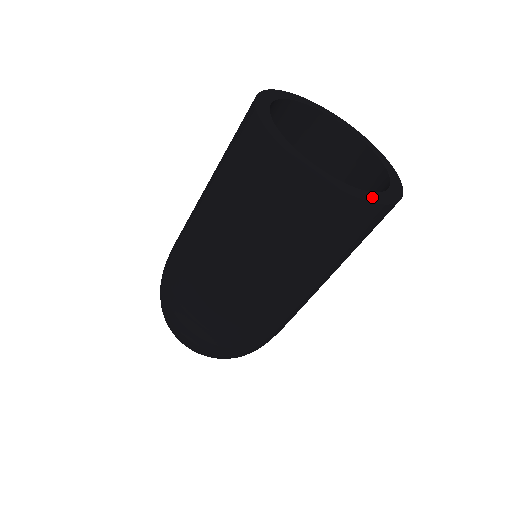
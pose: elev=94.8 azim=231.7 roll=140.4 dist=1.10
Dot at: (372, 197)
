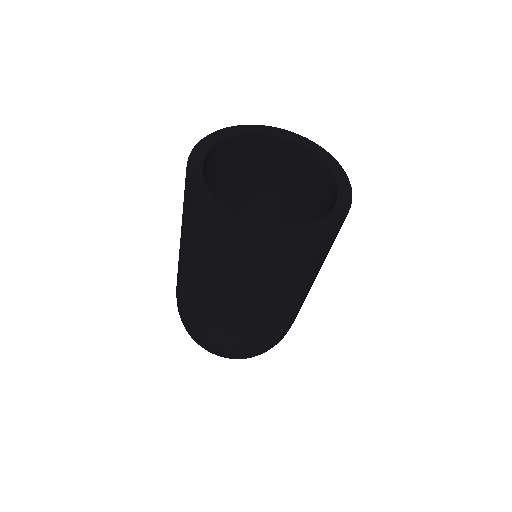
Dot at: (315, 229)
